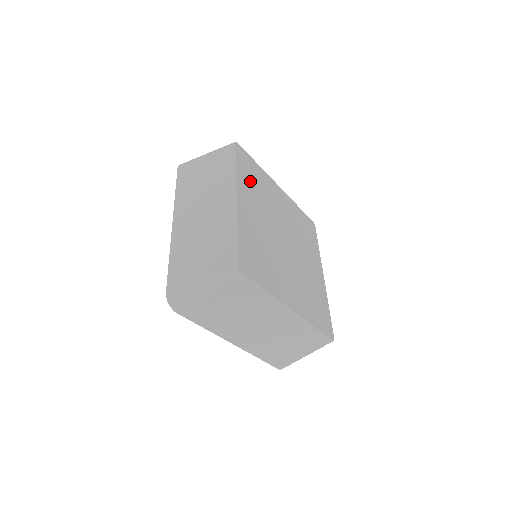
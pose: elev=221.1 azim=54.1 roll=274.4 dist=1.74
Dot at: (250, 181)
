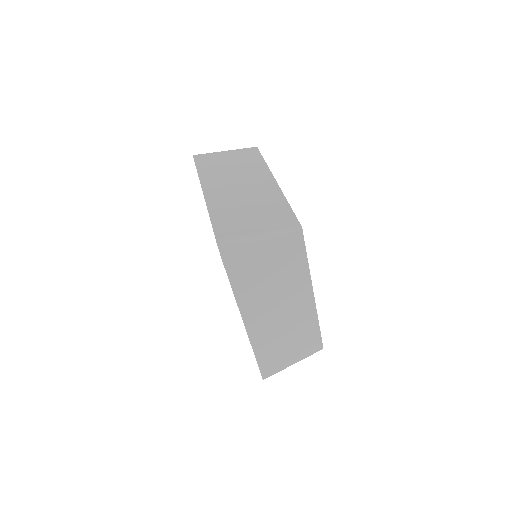
Dot at: occluded
